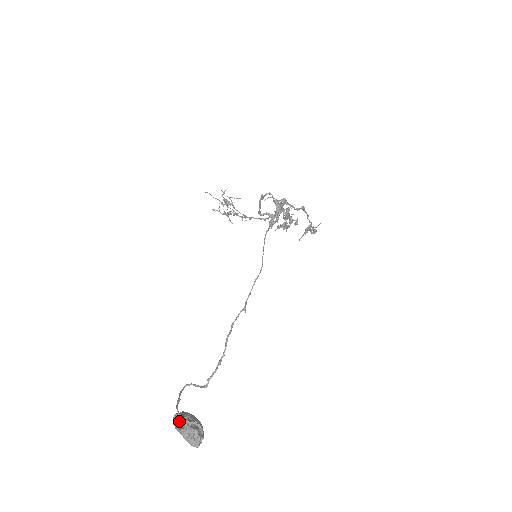
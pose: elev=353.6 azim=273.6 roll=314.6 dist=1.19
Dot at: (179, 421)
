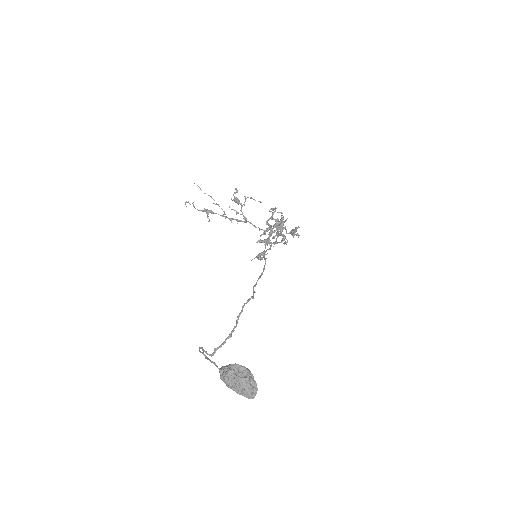
Dot at: (239, 370)
